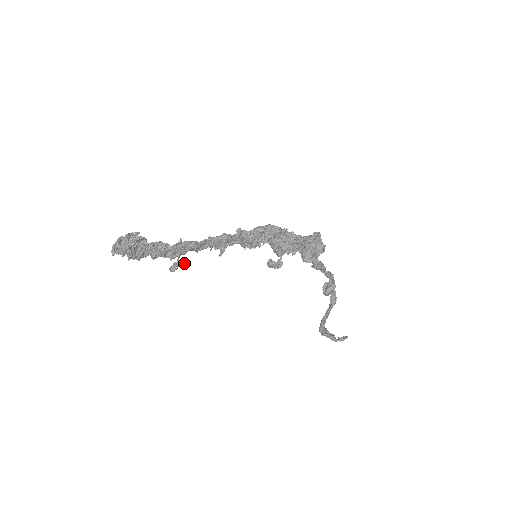
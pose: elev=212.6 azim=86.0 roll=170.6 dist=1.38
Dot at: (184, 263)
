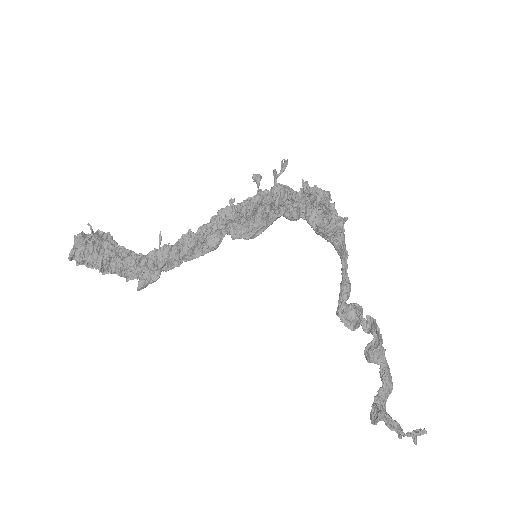
Dot at: (158, 275)
